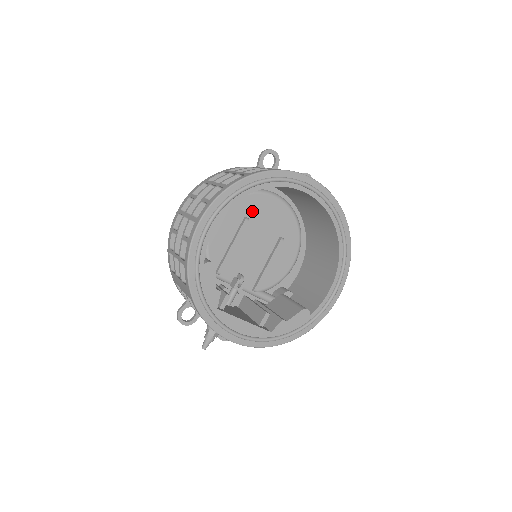
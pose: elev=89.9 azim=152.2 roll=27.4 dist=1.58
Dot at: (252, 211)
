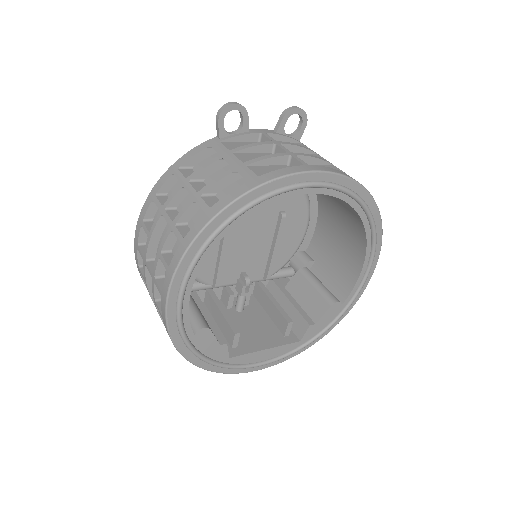
Dot at: occluded
